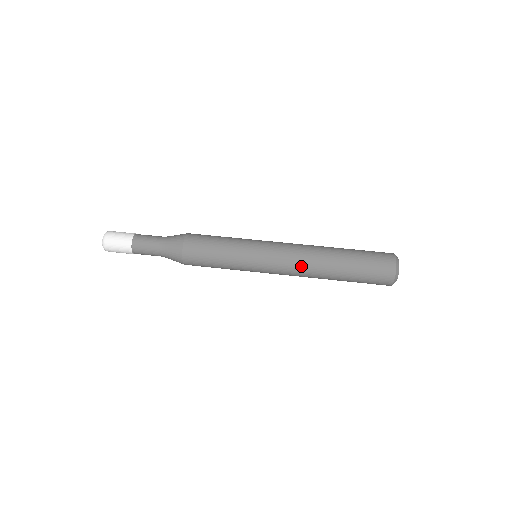
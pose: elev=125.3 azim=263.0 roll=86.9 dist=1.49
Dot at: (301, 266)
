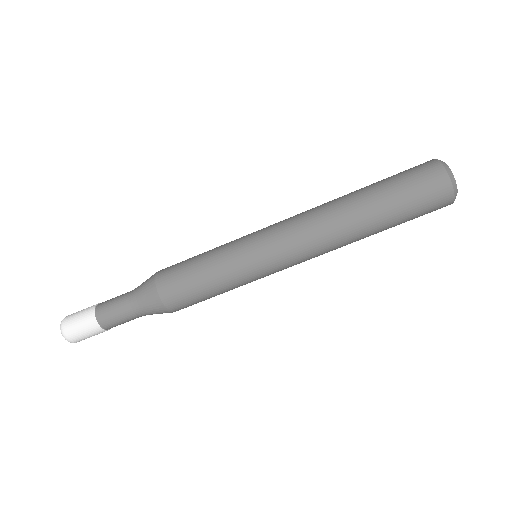
Dot at: occluded
